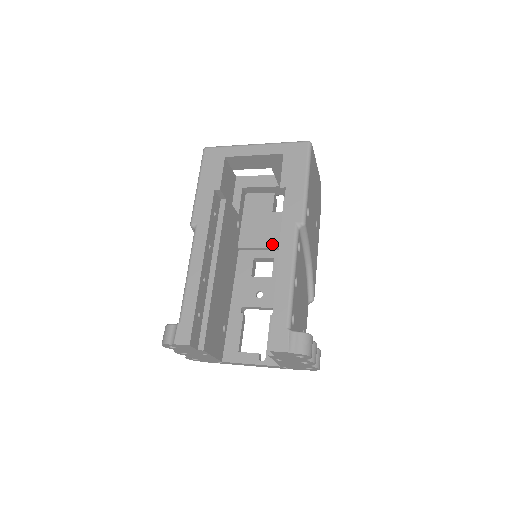
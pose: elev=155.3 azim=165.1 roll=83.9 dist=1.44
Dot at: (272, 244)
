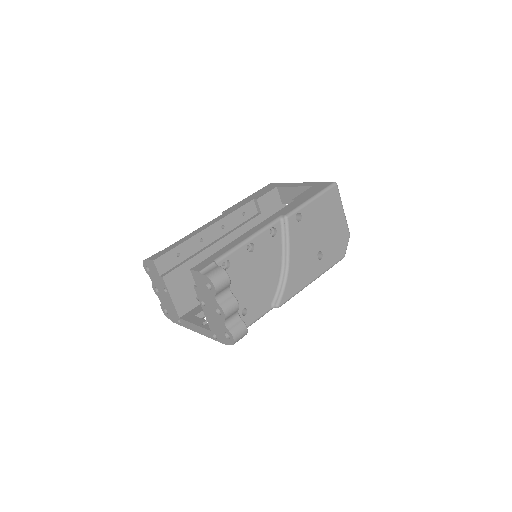
Dot at: occluded
